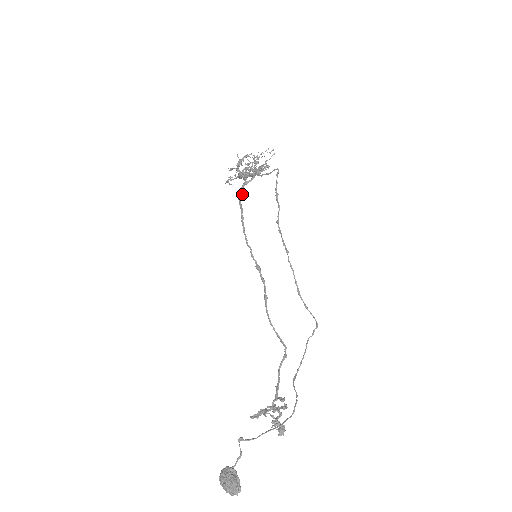
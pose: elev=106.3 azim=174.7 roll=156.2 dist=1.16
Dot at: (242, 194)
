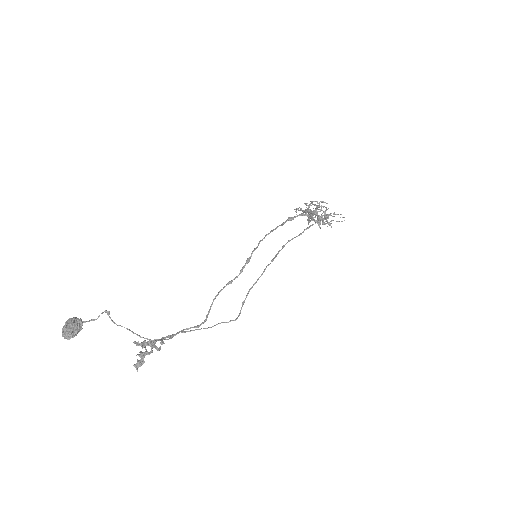
Dot at: (293, 218)
